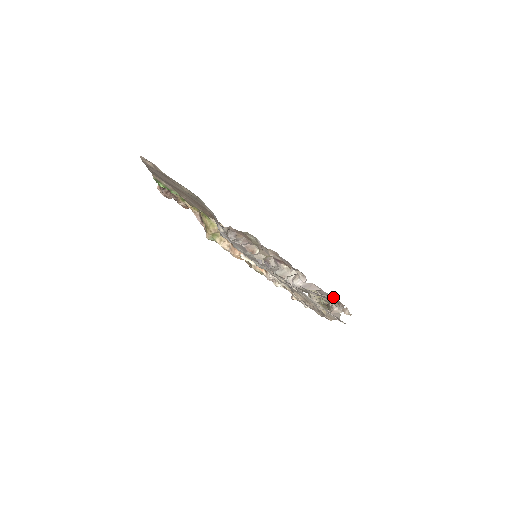
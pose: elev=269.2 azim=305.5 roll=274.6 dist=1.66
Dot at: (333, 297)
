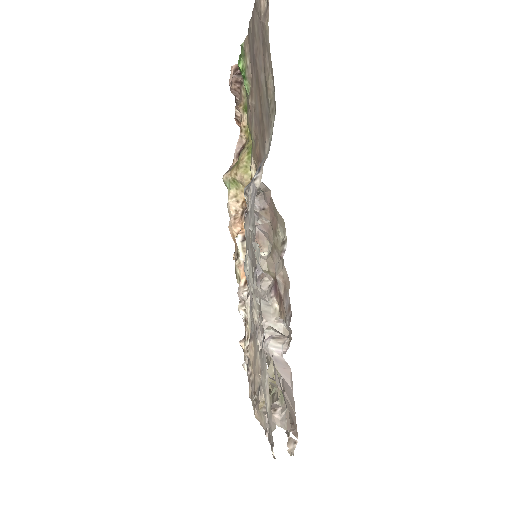
Dot at: occluded
